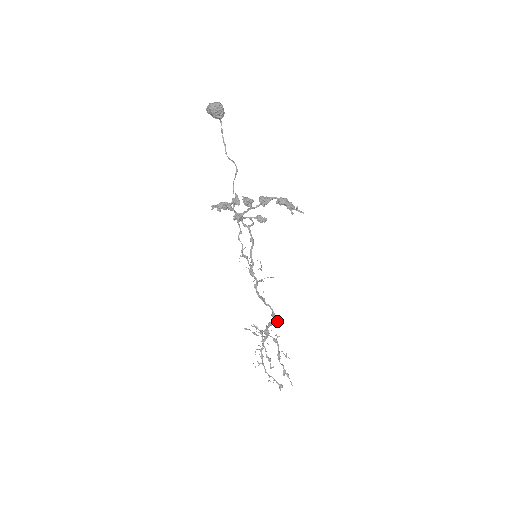
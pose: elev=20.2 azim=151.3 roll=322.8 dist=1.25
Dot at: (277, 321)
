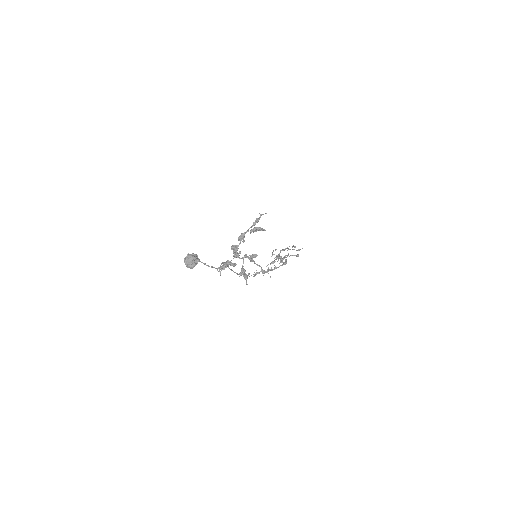
Dot at: occluded
